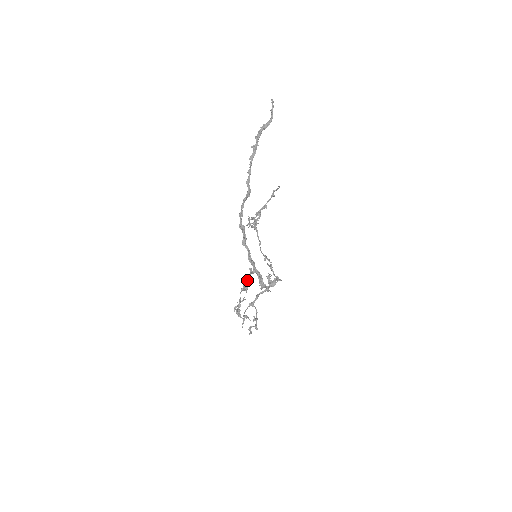
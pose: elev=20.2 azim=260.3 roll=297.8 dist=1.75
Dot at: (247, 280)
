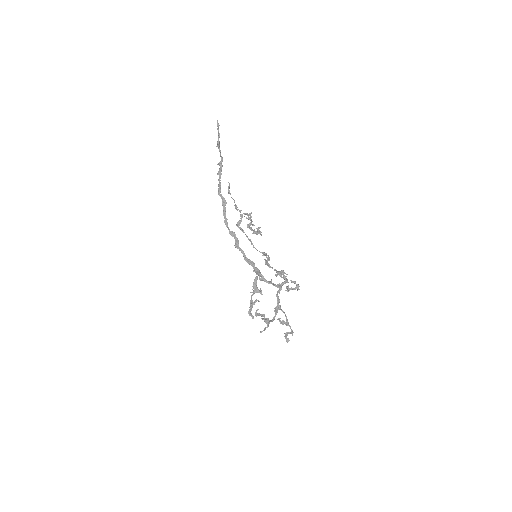
Dot at: (255, 281)
